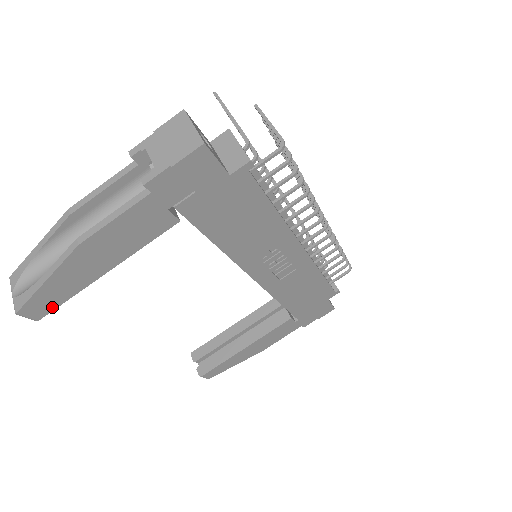
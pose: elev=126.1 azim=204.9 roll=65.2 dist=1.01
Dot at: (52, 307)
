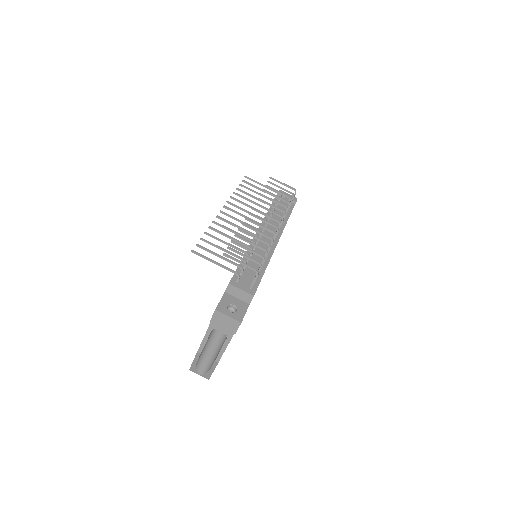
Dot at: occluded
